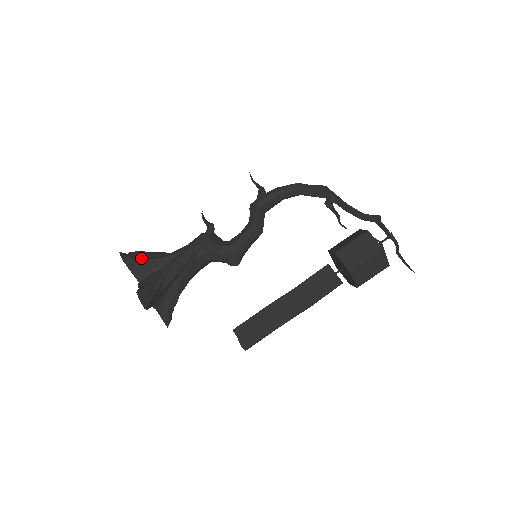
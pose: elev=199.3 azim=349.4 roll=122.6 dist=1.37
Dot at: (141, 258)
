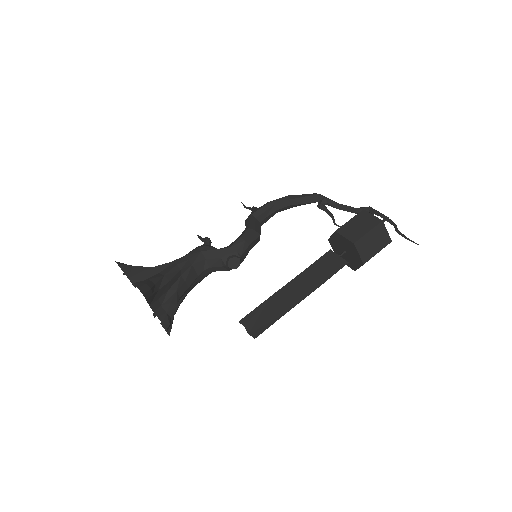
Dot at: (137, 266)
